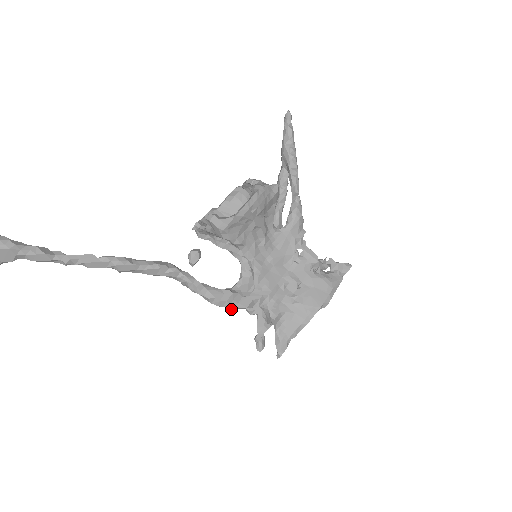
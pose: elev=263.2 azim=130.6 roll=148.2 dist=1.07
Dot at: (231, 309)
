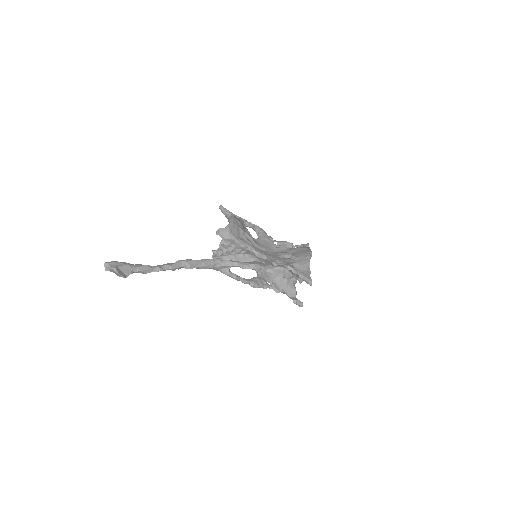
Dot at: occluded
